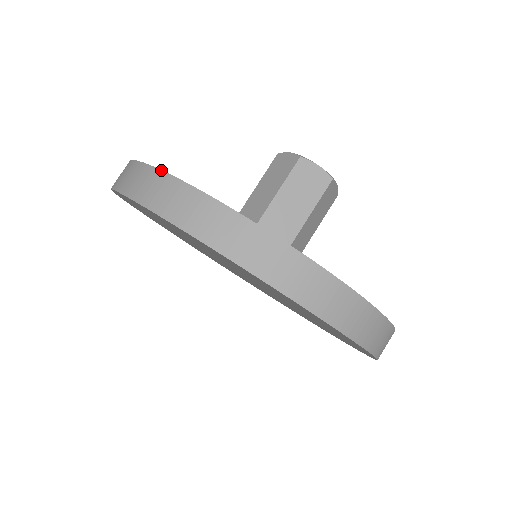
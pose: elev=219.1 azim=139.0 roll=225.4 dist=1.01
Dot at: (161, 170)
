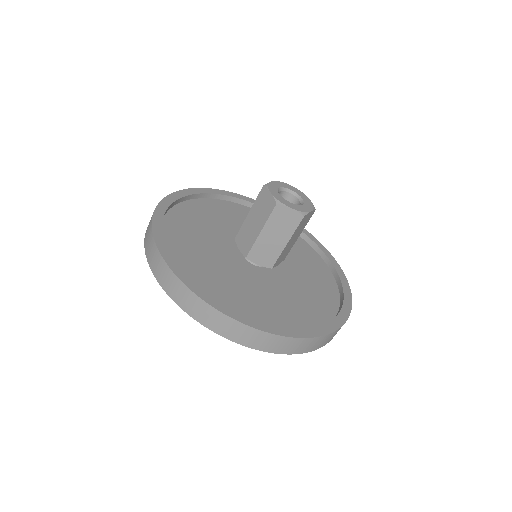
Dot at: (170, 269)
